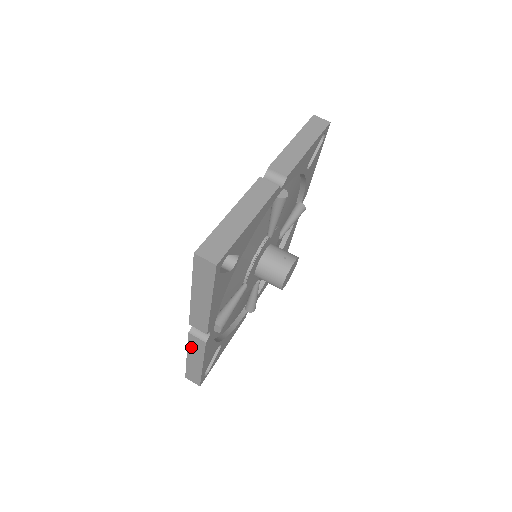
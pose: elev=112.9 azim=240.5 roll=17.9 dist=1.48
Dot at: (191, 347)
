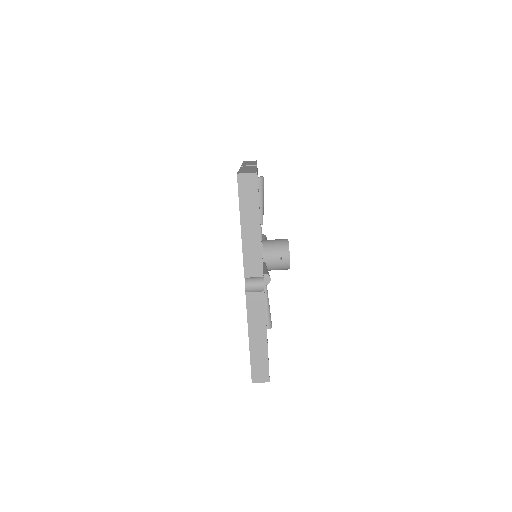
Dot at: occluded
